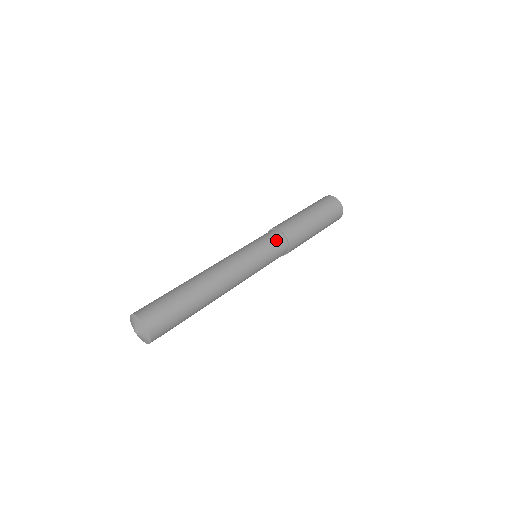
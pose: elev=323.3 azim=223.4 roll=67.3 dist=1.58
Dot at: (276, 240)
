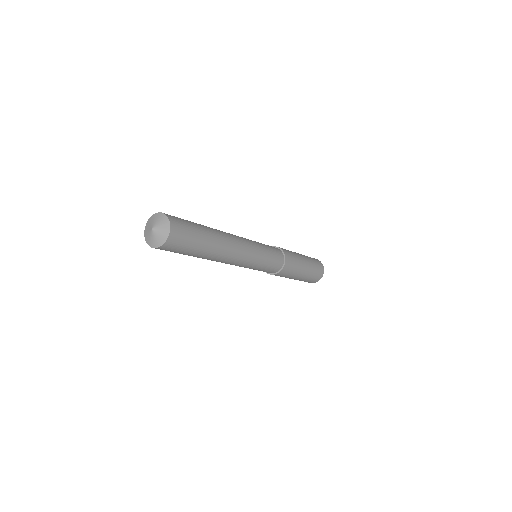
Dot at: occluded
